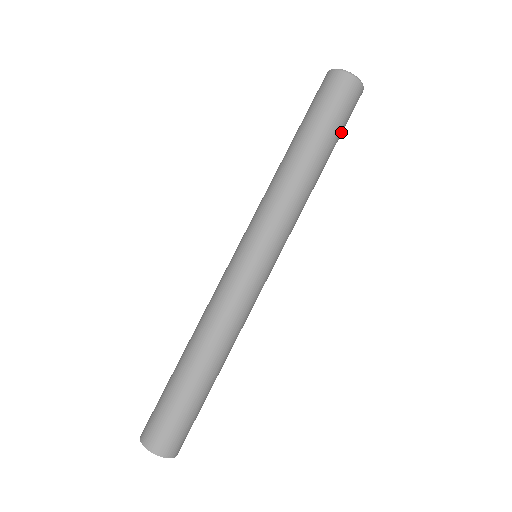
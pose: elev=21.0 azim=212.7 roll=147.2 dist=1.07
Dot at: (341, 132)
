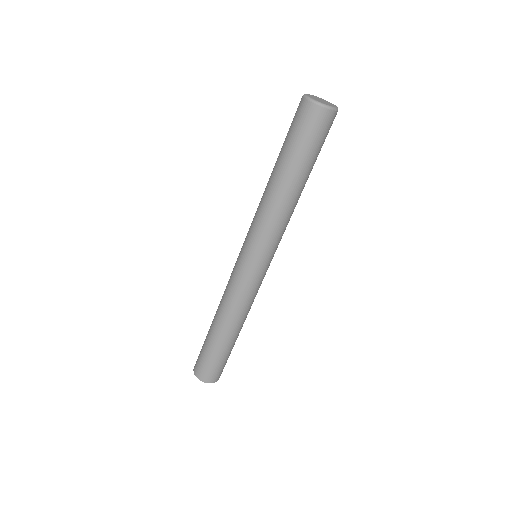
Dot at: occluded
